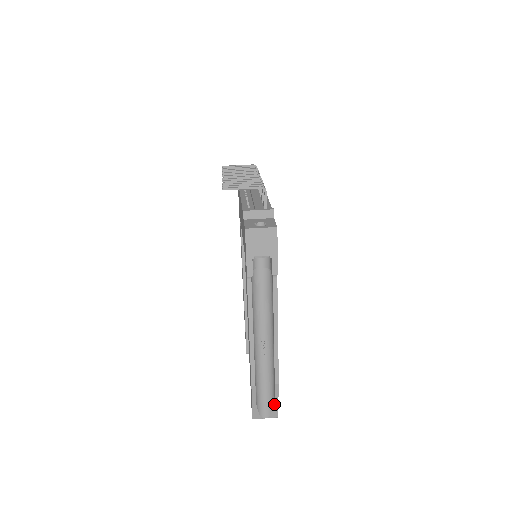
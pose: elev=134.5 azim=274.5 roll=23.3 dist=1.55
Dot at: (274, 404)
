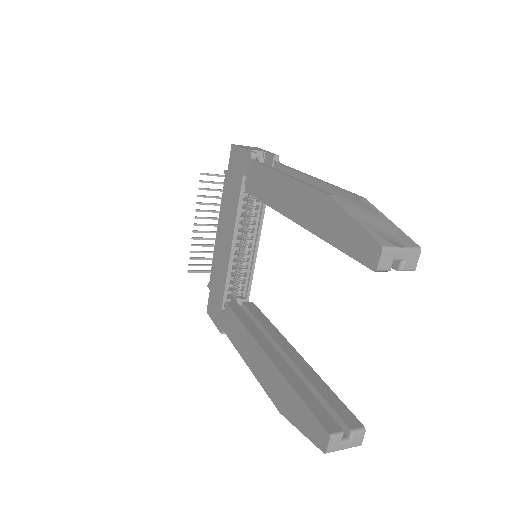
Dot at: (389, 225)
